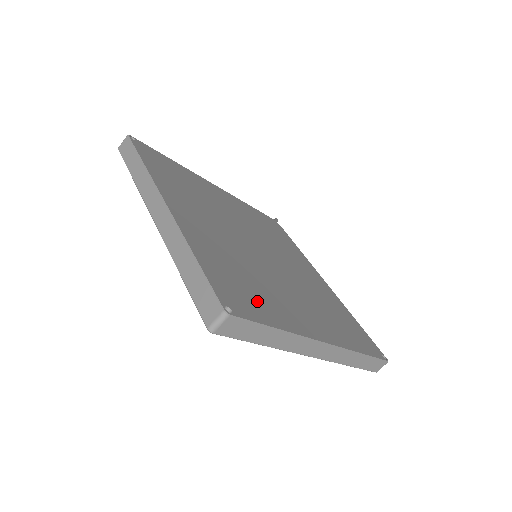
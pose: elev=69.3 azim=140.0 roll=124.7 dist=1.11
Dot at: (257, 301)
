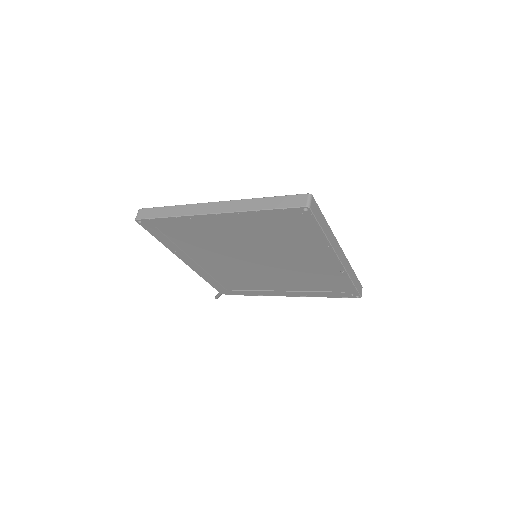
Dot at: occluded
